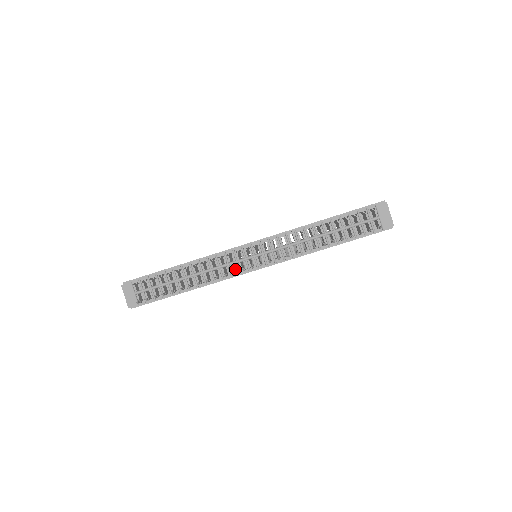
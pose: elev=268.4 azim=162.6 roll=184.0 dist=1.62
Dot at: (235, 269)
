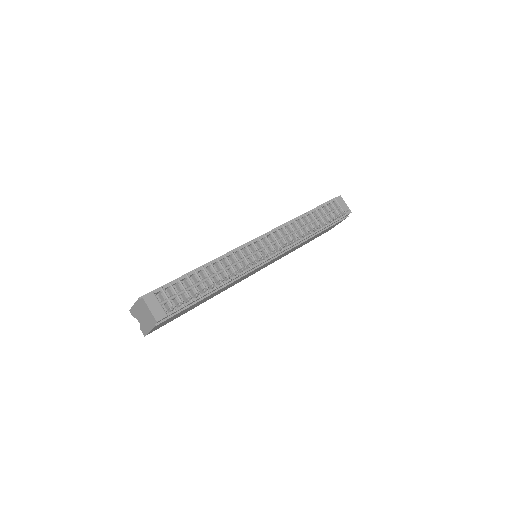
Dot at: occluded
